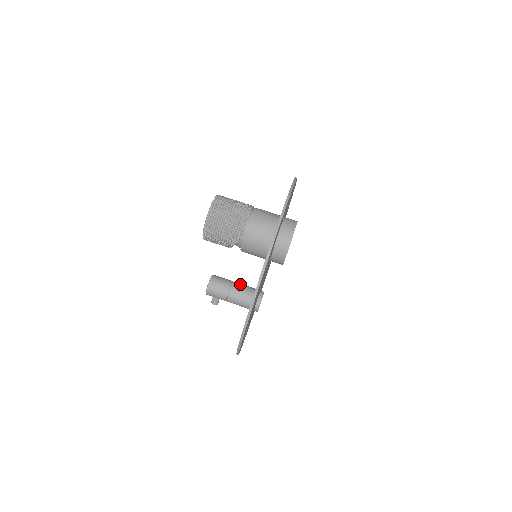
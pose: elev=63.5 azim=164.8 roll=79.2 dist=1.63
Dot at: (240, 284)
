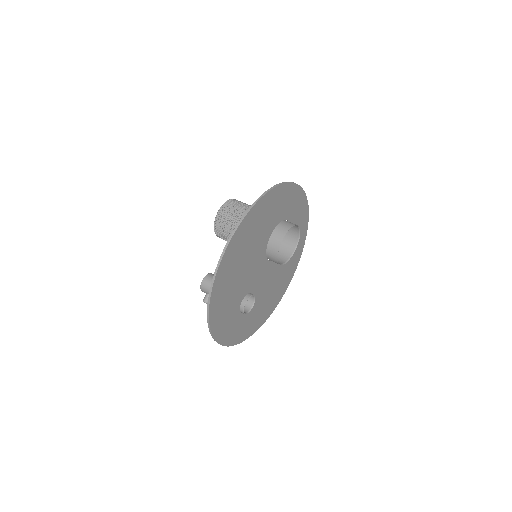
Dot at: occluded
